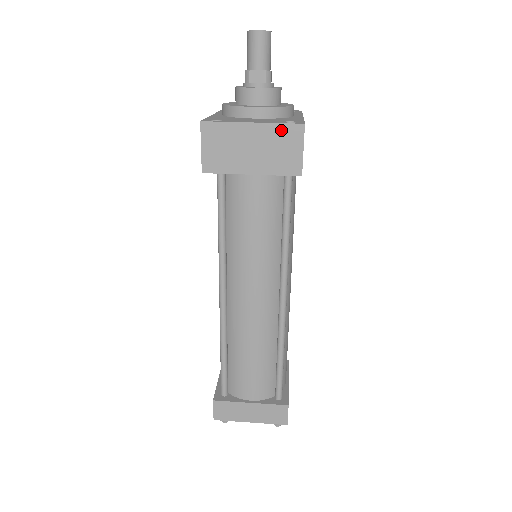
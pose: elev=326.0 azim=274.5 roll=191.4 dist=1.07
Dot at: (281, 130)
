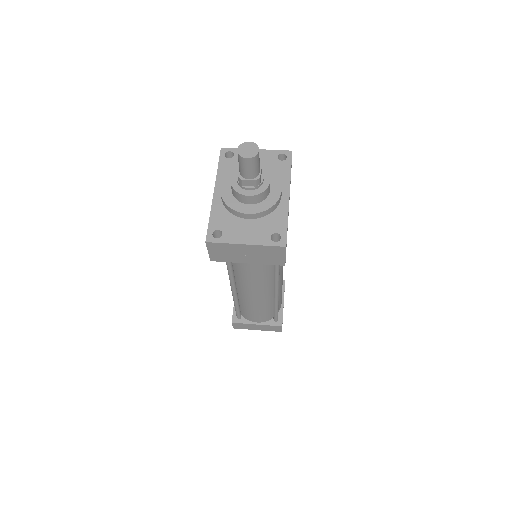
Dot at: (268, 248)
